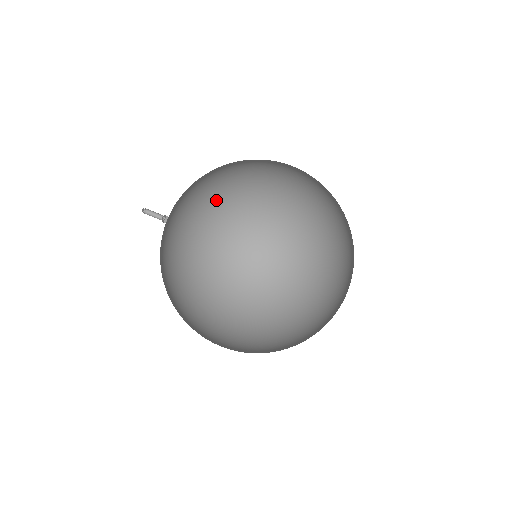
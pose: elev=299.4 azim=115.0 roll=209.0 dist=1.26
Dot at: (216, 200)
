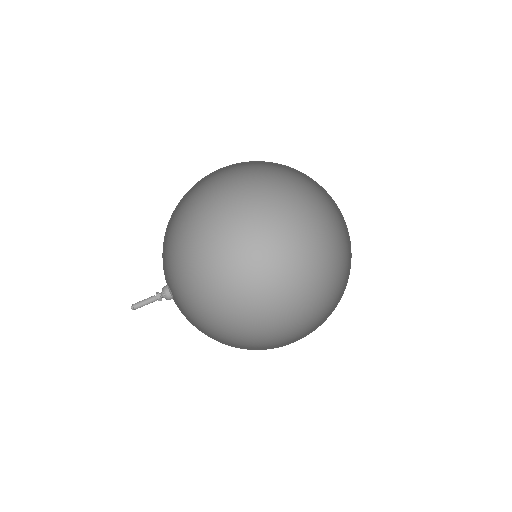
Dot at: occluded
